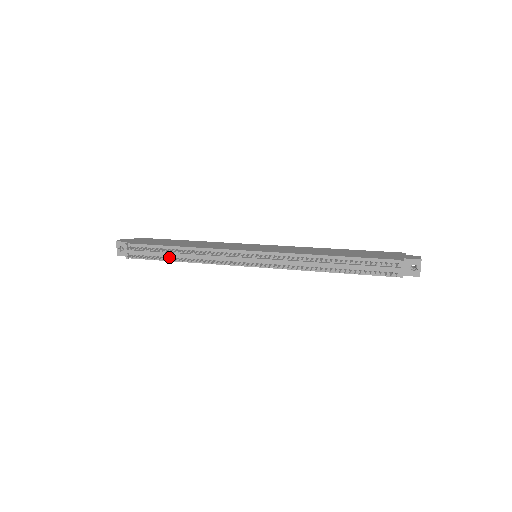
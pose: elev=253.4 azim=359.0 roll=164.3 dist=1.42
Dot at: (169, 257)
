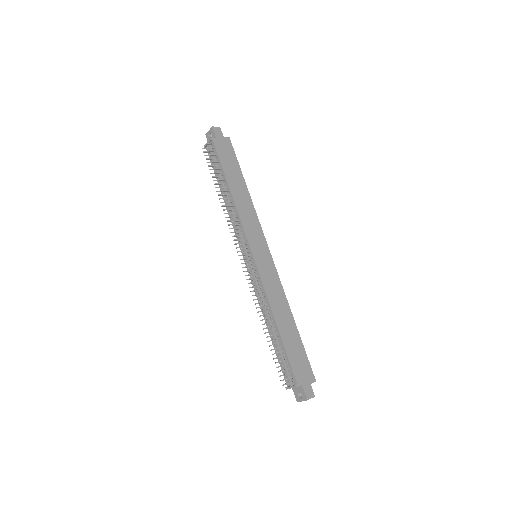
Dot at: occluded
